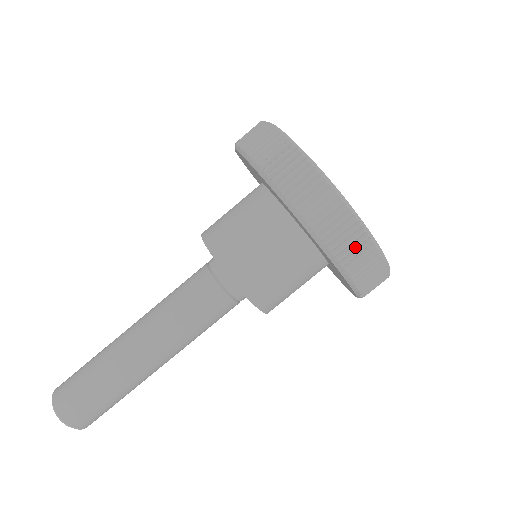
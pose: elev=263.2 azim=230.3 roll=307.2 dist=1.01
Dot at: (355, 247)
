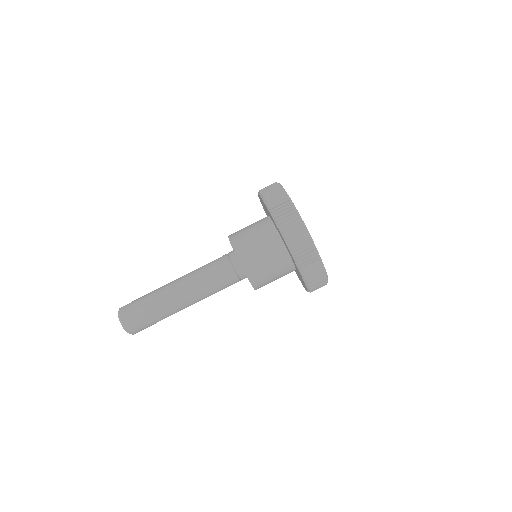
Dot at: (303, 246)
